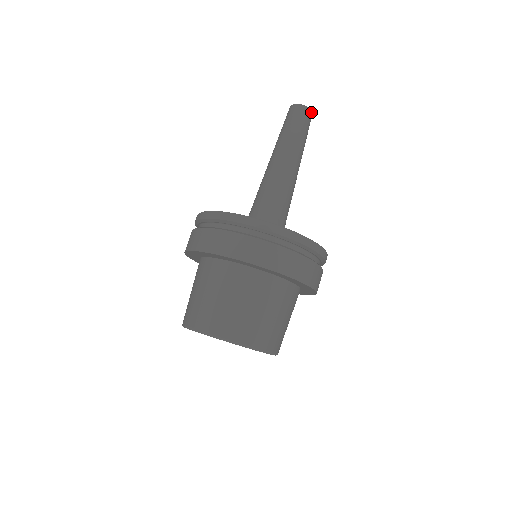
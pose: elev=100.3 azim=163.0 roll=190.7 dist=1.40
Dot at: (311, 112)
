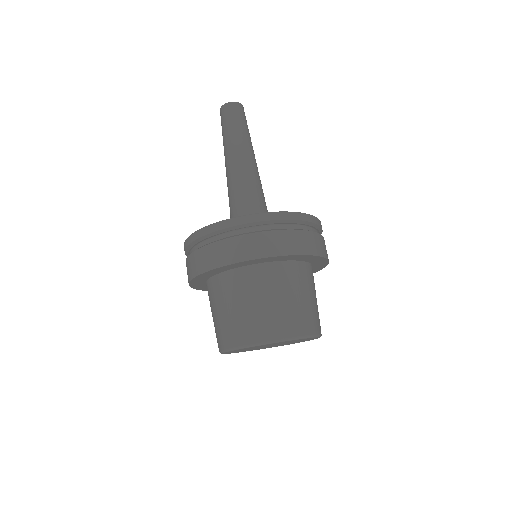
Dot at: (242, 106)
